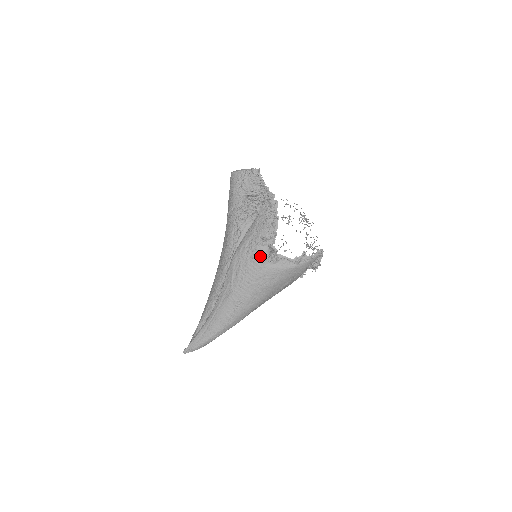
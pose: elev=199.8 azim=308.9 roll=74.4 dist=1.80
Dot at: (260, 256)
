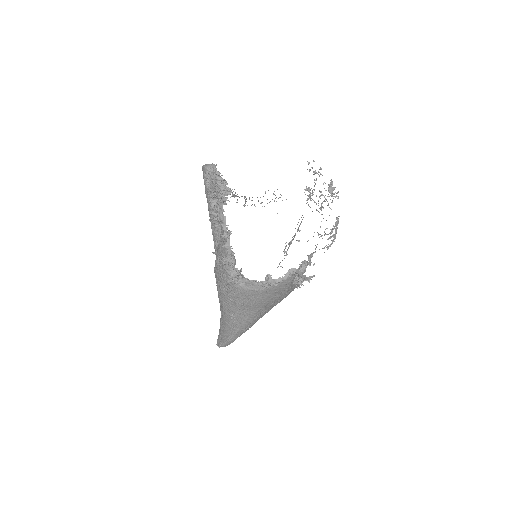
Dot at: (228, 276)
